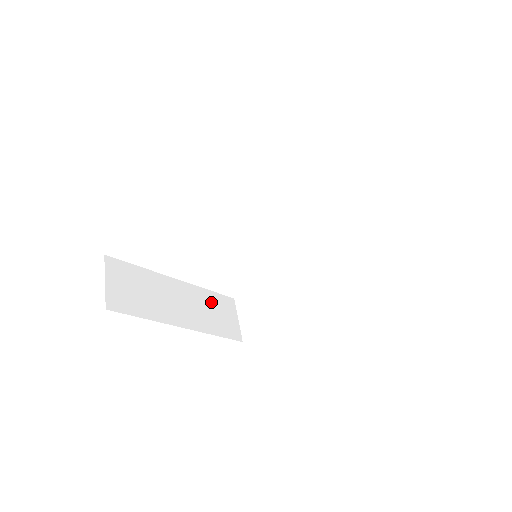
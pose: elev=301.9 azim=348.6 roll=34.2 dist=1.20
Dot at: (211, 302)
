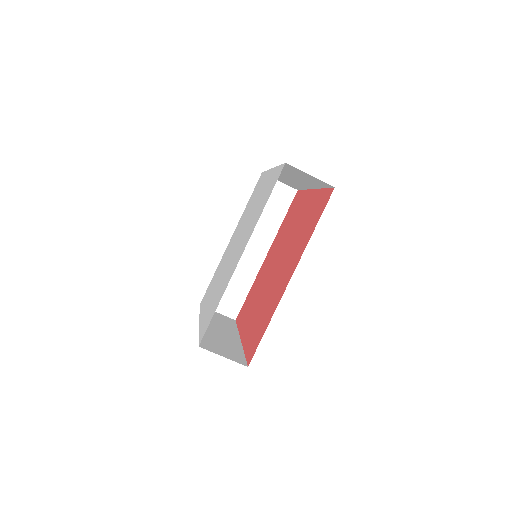
Dot at: occluded
